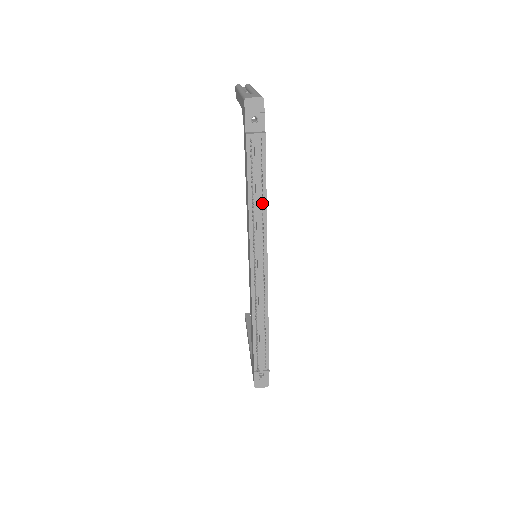
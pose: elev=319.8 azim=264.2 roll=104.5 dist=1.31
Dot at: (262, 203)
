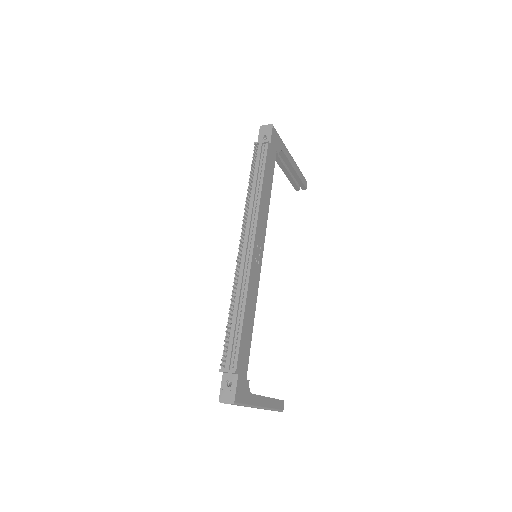
Dot at: (258, 191)
